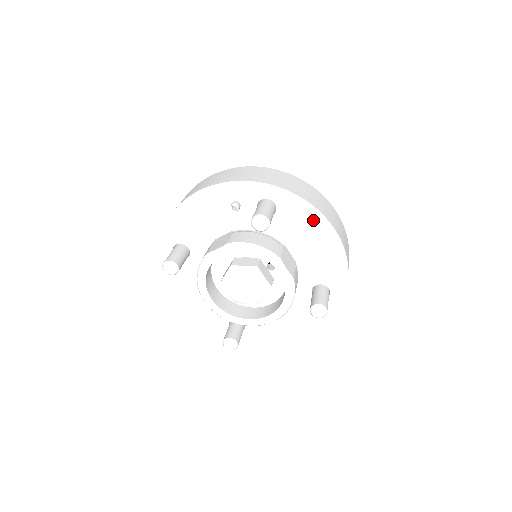
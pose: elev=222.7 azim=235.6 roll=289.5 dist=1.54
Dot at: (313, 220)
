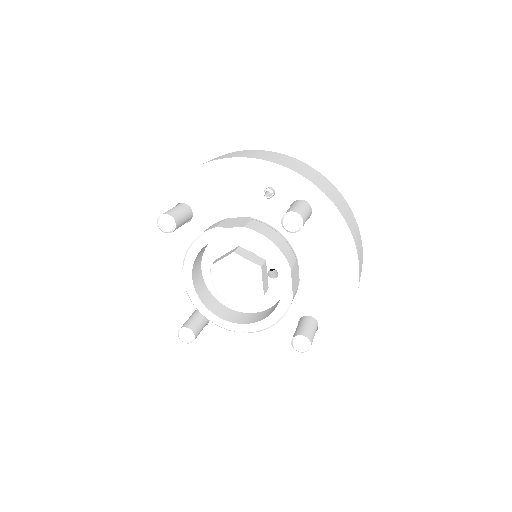
Dot at: (342, 247)
